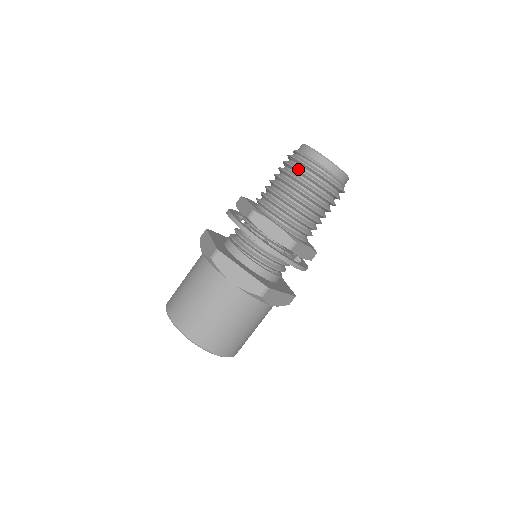
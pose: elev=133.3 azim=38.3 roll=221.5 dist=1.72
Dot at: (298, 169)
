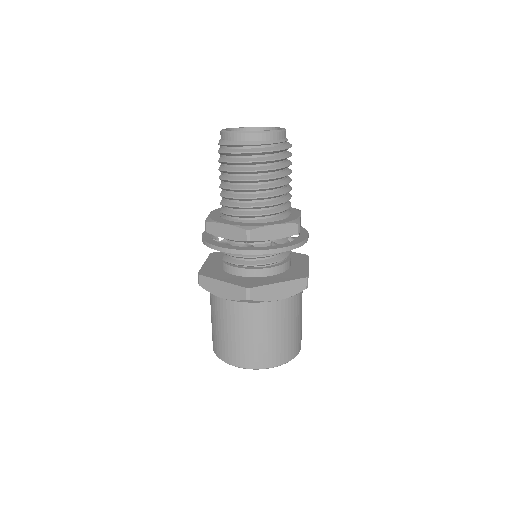
Dot at: (252, 162)
